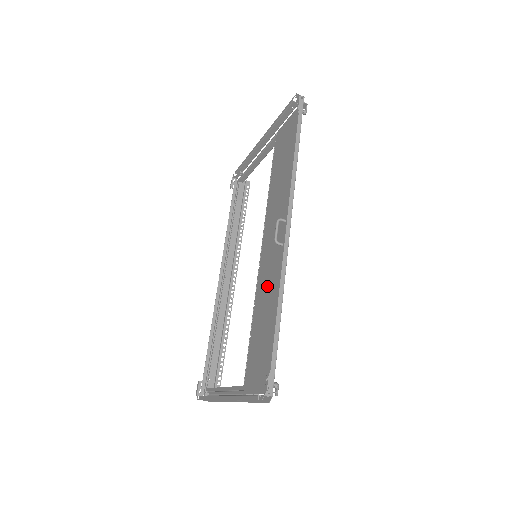
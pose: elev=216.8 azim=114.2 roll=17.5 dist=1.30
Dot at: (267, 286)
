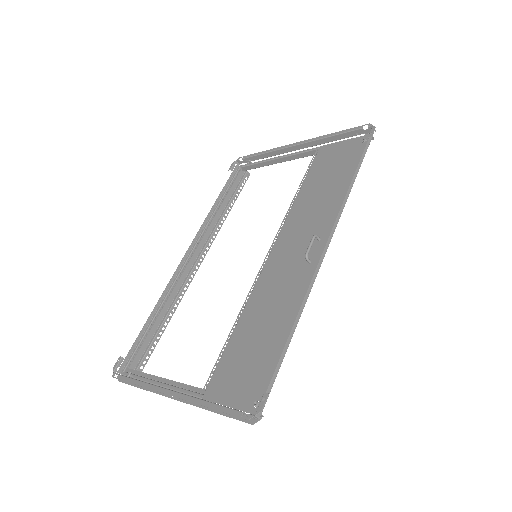
Dot at: (273, 295)
